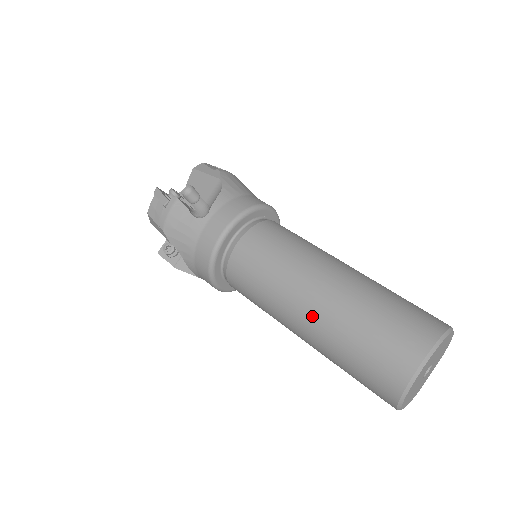
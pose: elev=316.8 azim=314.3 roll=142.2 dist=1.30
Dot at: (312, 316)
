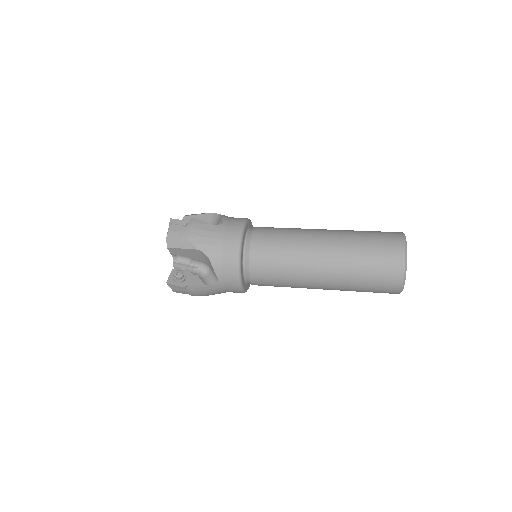
Dot at: (330, 248)
